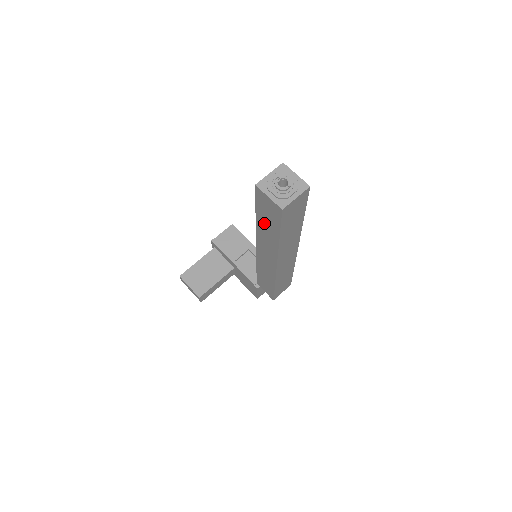
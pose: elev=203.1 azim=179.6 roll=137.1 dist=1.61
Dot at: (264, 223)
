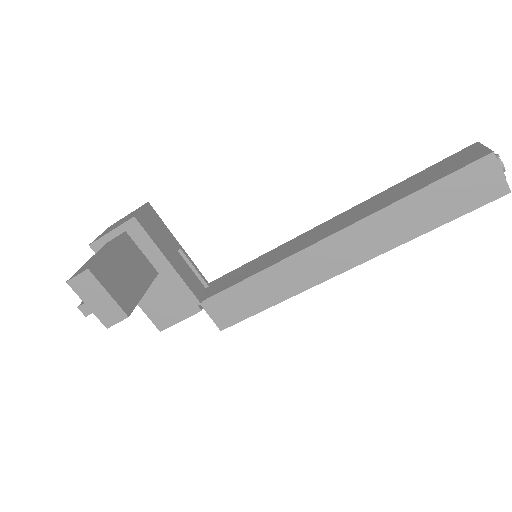
Dot at: (425, 204)
